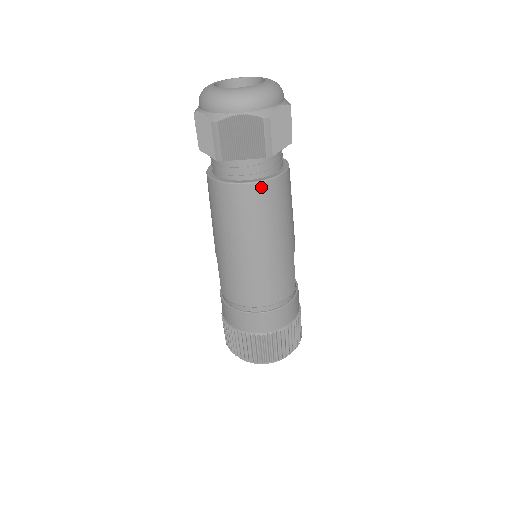
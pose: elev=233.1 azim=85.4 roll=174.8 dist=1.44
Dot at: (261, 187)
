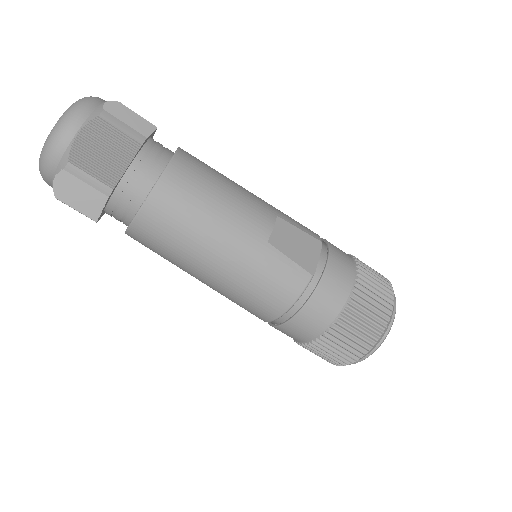
Dot at: (142, 220)
